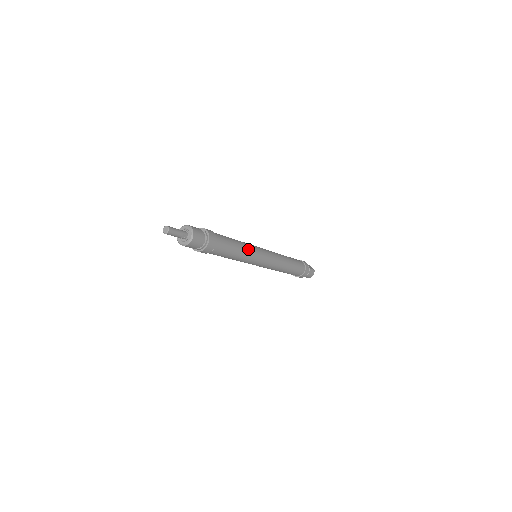
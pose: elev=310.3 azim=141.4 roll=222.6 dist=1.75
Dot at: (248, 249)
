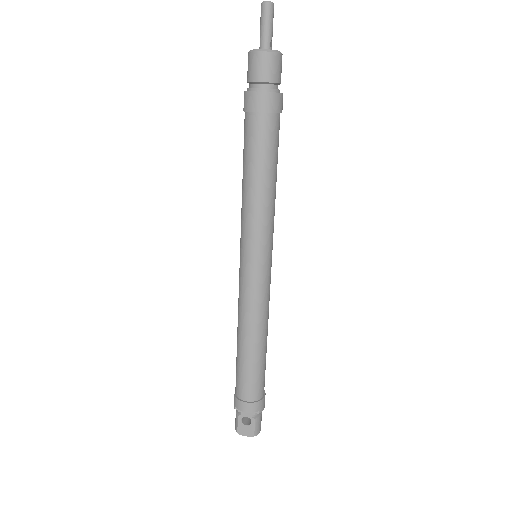
Dot at: occluded
